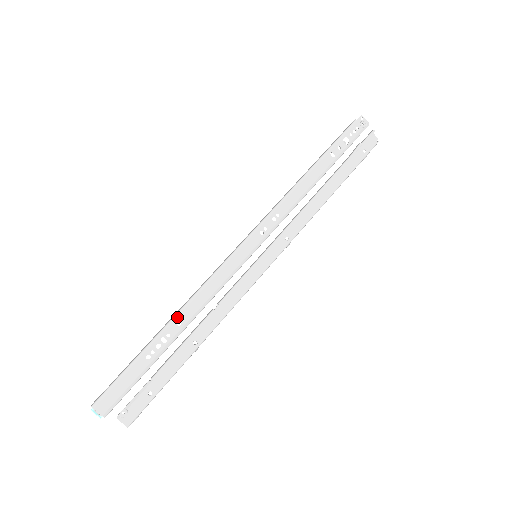
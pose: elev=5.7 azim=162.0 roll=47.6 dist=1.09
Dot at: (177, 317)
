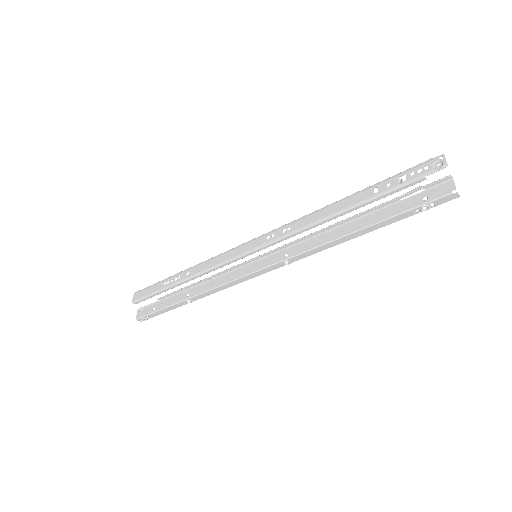
Dot at: (190, 269)
